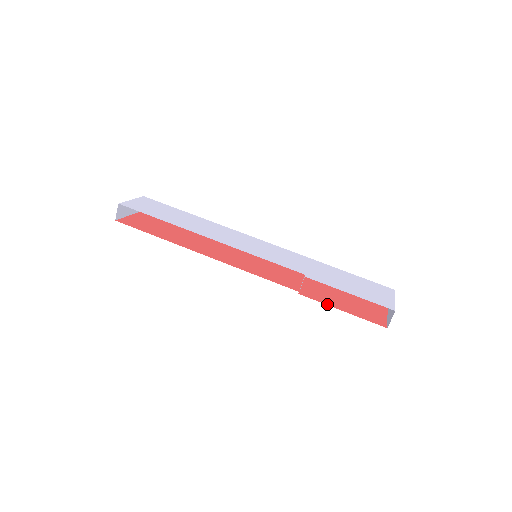
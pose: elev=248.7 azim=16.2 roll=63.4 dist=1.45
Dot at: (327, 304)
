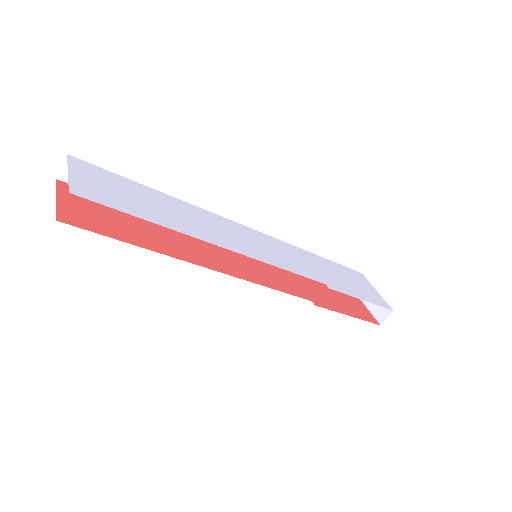
Dot at: (338, 311)
